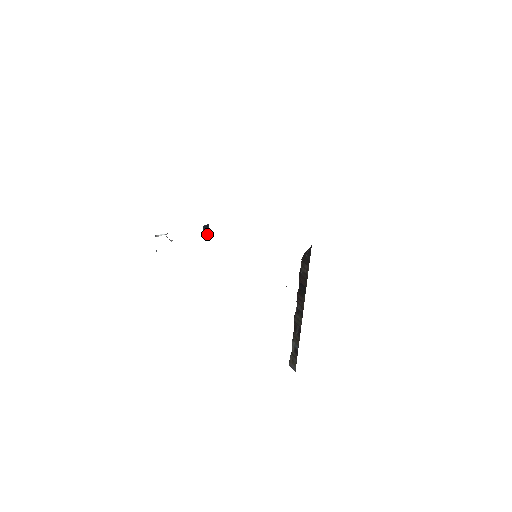
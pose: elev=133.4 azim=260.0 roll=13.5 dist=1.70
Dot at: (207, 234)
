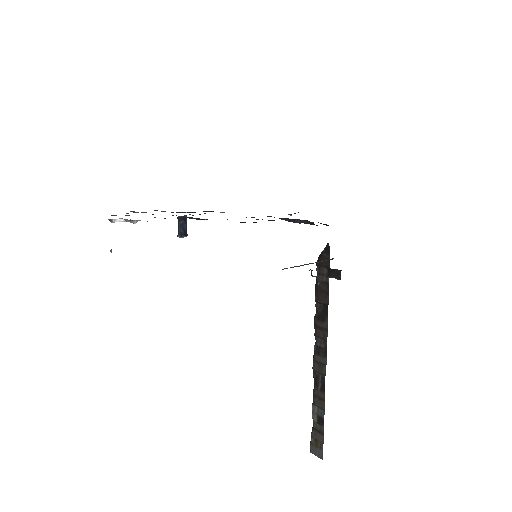
Dot at: (184, 231)
